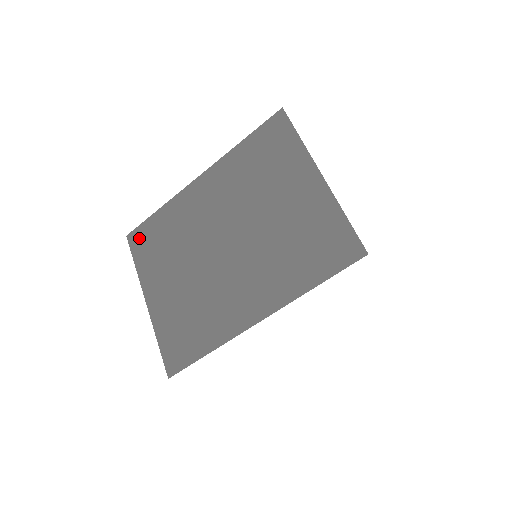
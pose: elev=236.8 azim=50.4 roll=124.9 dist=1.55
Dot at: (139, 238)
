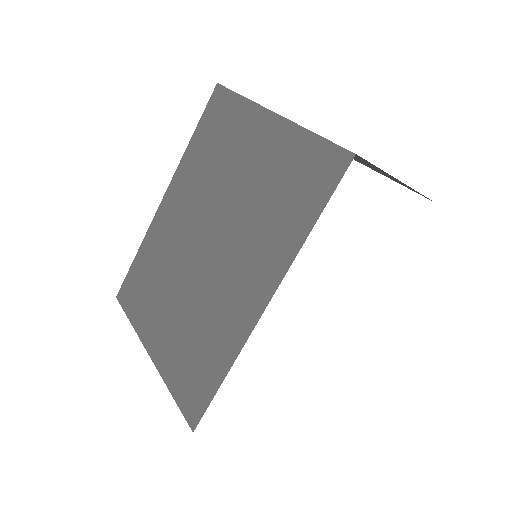
Dot at: (127, 292)
